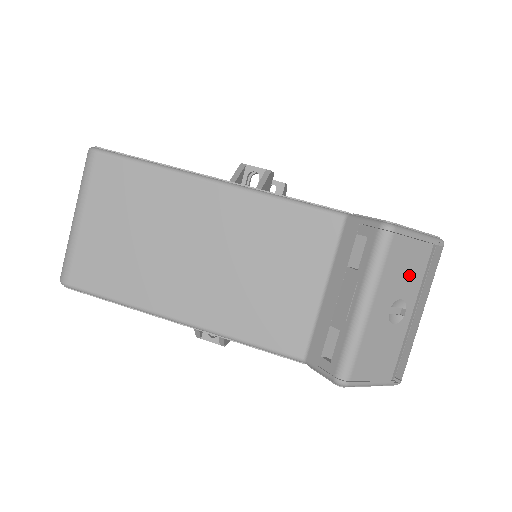
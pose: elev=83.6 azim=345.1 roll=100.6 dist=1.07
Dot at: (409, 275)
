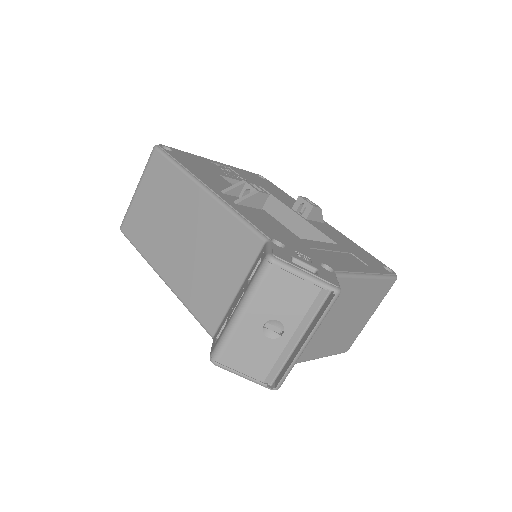
Dot at: (289, 304)
